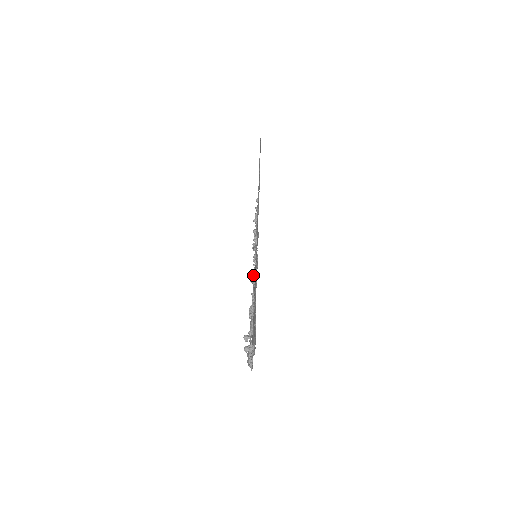
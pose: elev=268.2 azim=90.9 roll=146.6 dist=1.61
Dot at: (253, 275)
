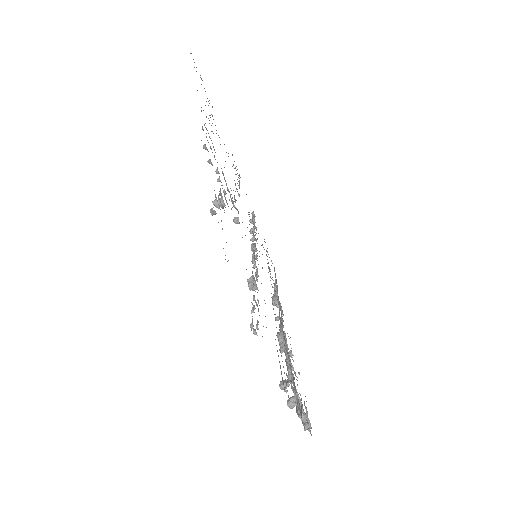
Dot at: (251, 278)
